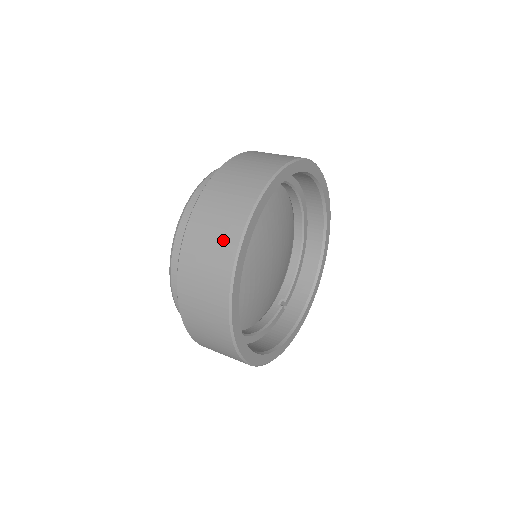
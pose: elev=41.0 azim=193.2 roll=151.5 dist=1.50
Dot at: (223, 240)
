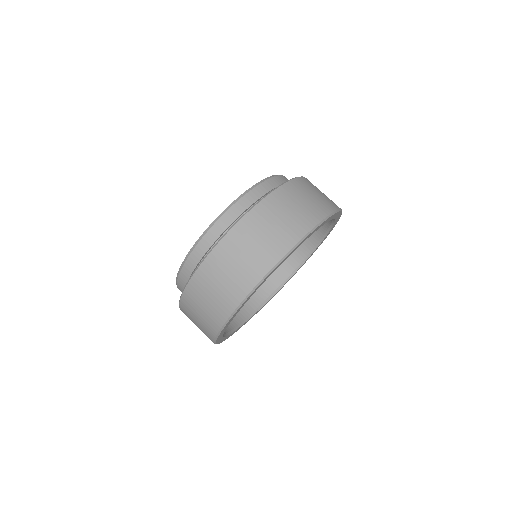
Dot at: (211, 317)
